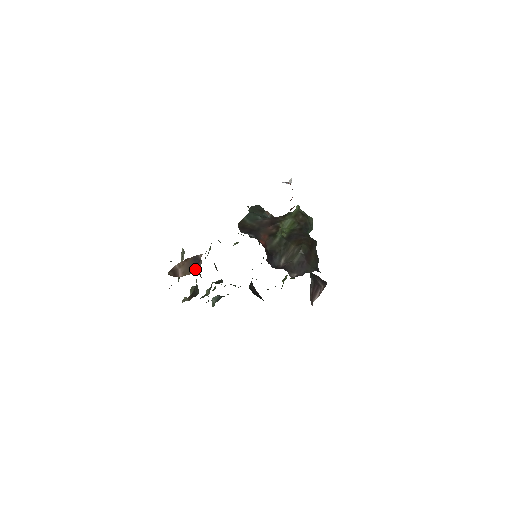
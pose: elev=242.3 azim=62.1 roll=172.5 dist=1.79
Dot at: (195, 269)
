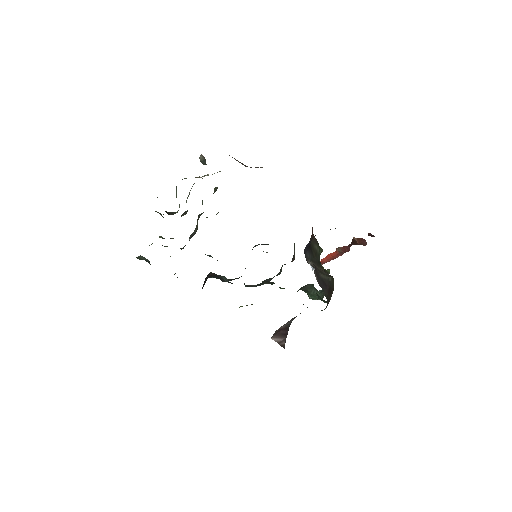
Dot at: (247, 166)
